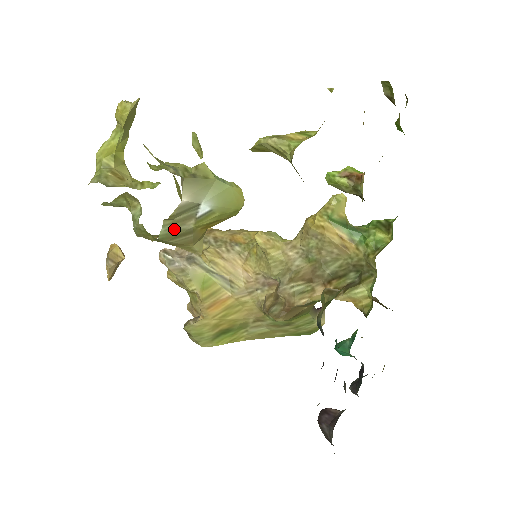
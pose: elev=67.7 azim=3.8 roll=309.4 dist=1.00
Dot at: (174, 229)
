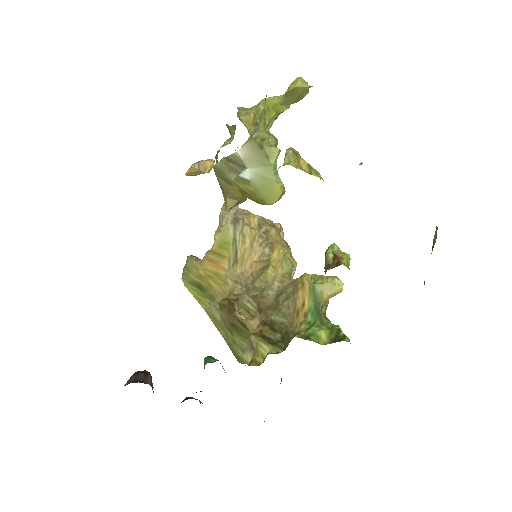
Dot at: (224, 170)
